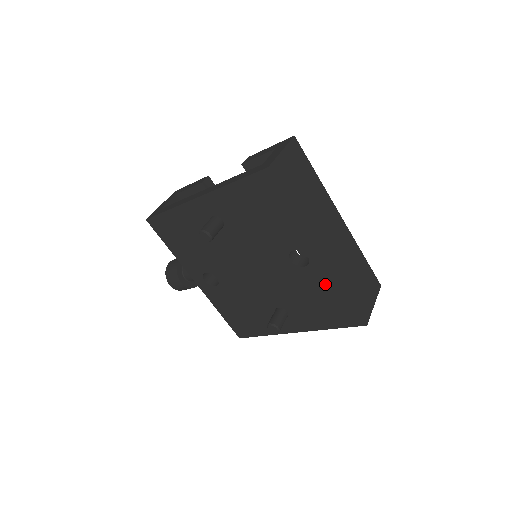
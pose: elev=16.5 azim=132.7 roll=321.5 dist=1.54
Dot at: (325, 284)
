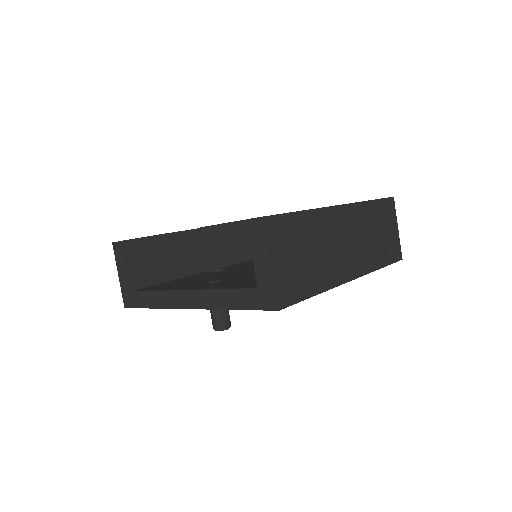
Dot at: occluded
